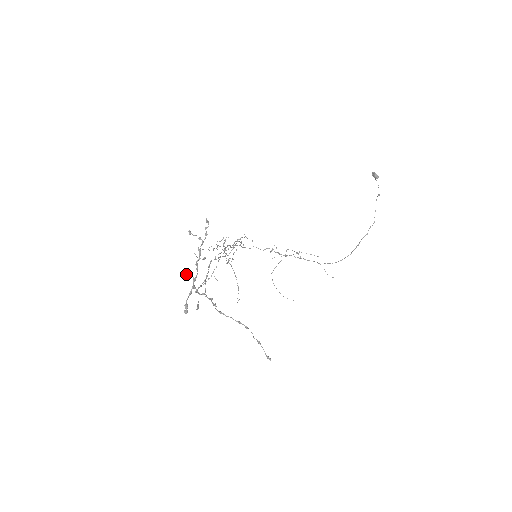
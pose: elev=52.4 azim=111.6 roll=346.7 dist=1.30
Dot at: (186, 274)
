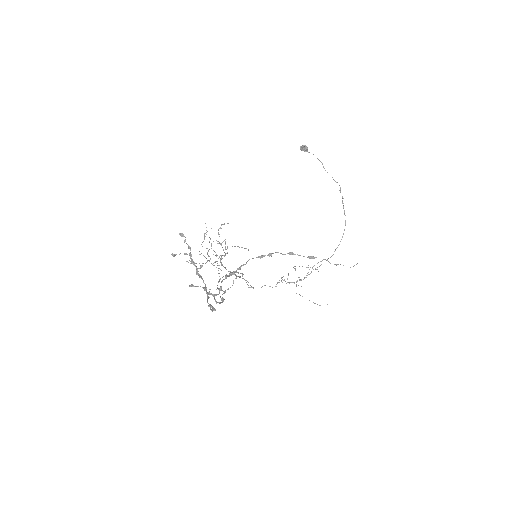
Dot at: (192, 286)
